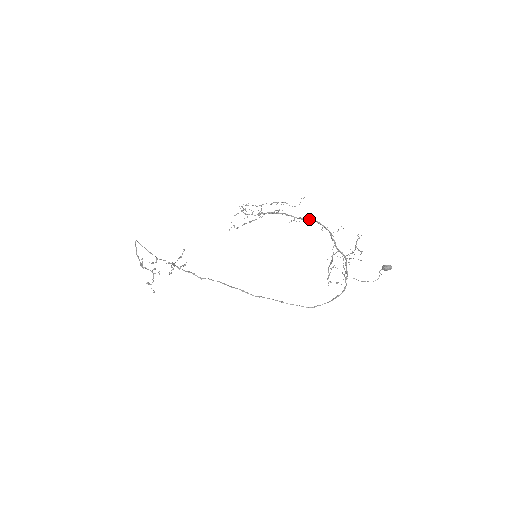
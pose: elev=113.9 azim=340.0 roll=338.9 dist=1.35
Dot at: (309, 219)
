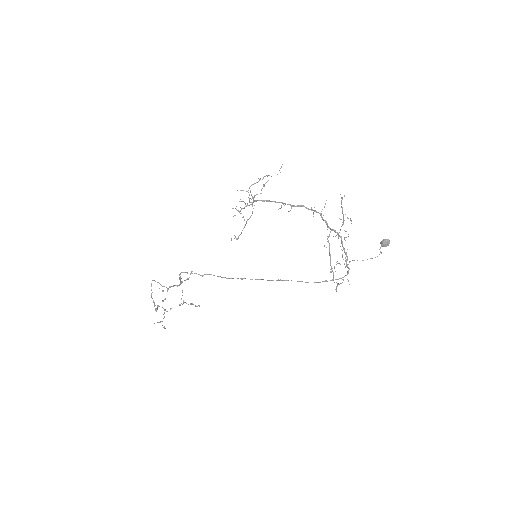
Dot at: (298, 205)
